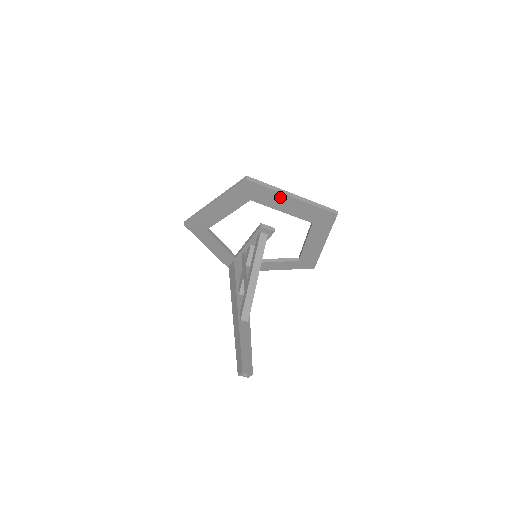
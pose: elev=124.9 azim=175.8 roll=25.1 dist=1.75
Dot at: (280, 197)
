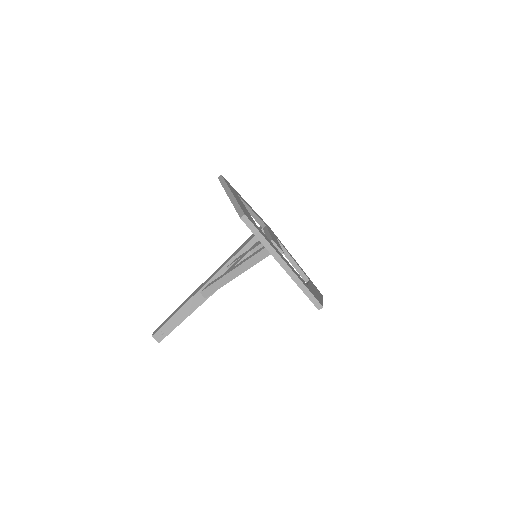
Dot at: occluded
